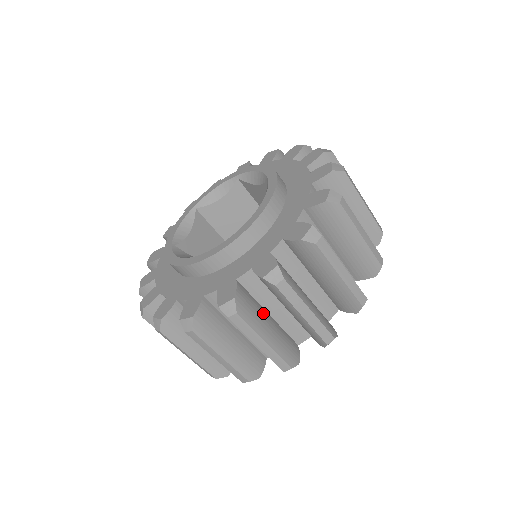
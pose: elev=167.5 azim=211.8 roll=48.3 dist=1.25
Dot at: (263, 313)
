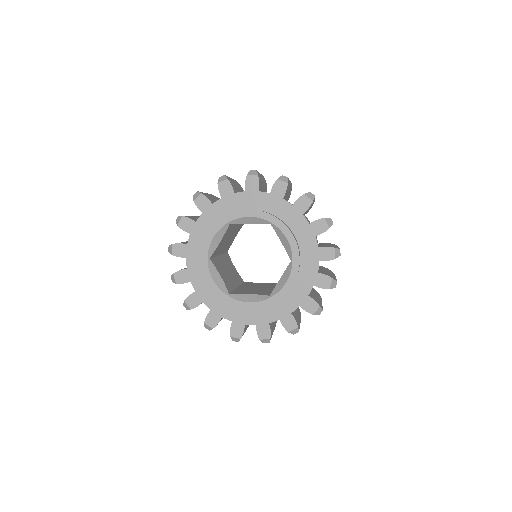
Dot at: (313, 294)
